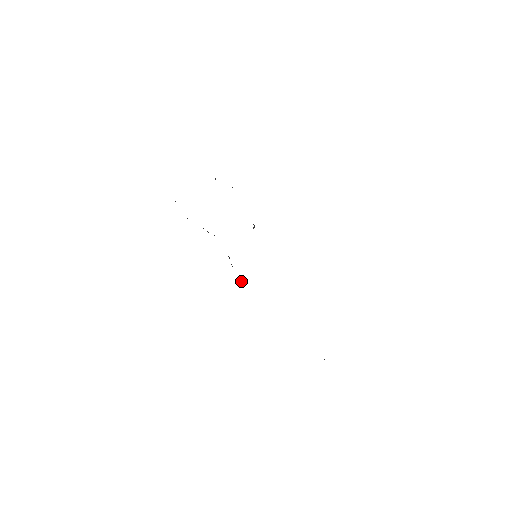
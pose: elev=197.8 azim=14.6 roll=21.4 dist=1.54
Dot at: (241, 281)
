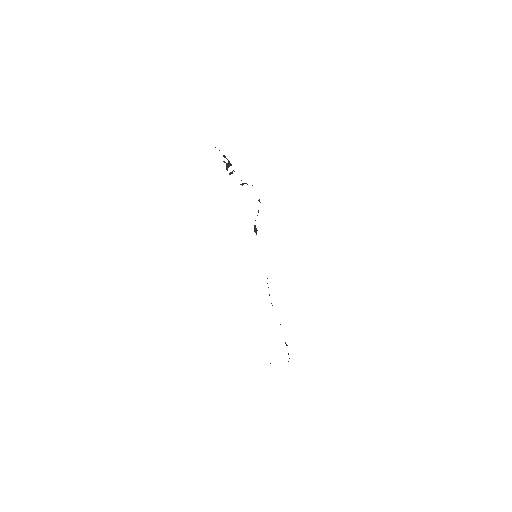
Dot at: occluded
